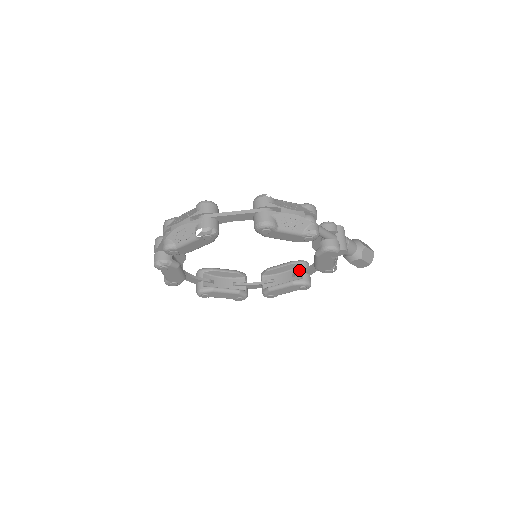
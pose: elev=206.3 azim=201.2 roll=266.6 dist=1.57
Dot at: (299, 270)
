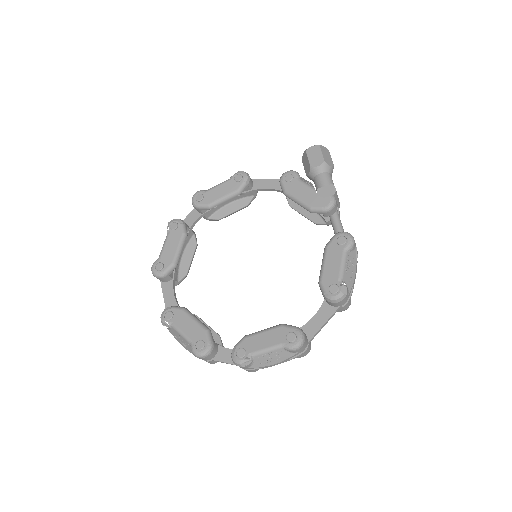
Dot at: (247, 191)
